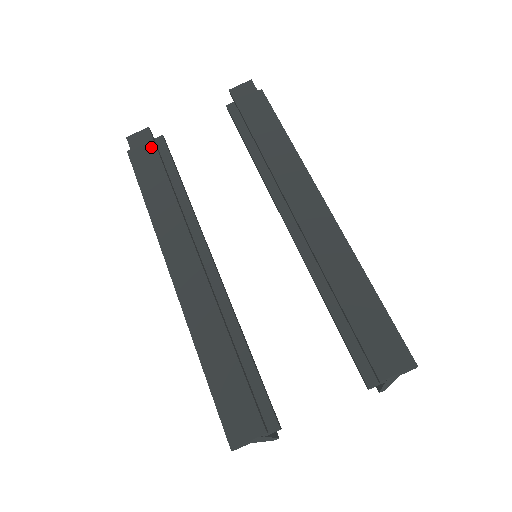
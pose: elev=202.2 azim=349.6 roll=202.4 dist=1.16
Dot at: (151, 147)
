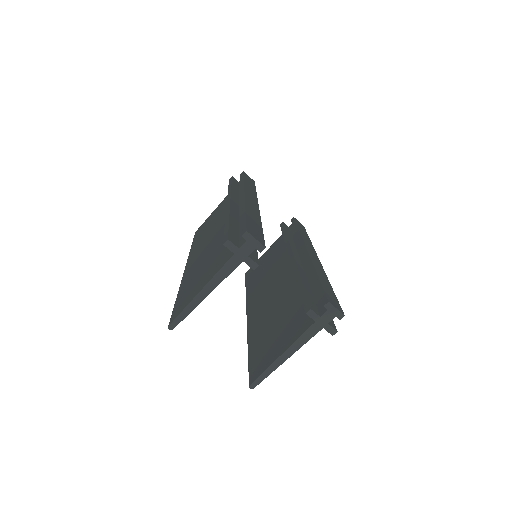
Dot at: (253, 183)
